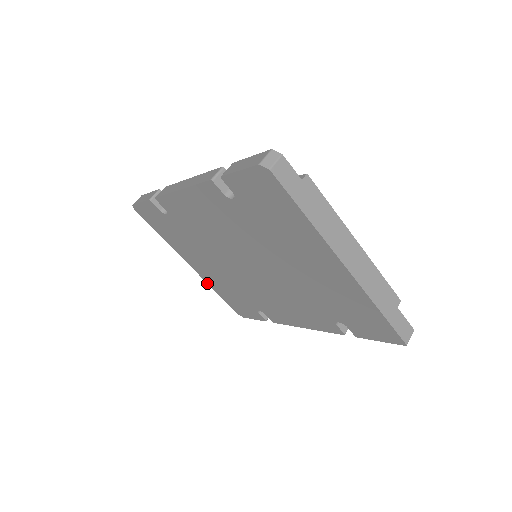
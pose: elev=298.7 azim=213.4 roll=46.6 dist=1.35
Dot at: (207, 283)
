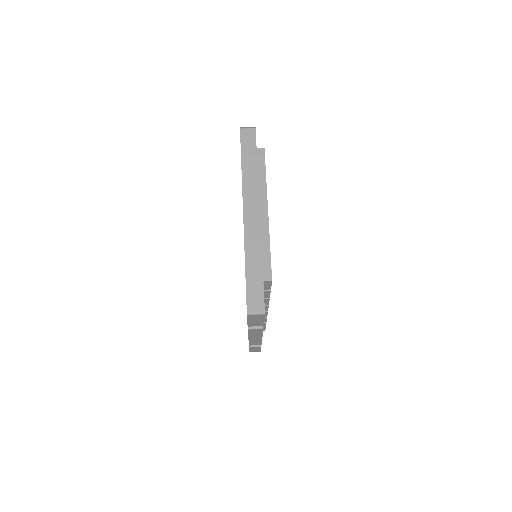
Dot at: occluded
